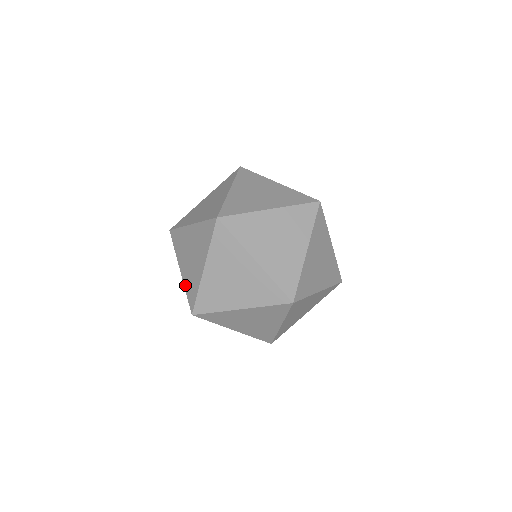
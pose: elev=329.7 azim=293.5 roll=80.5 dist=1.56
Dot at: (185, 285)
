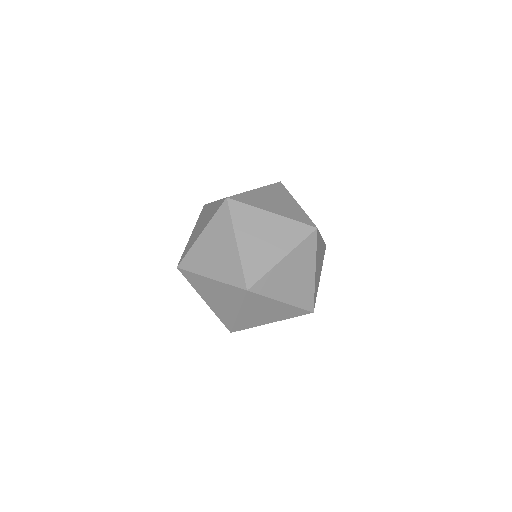
Dot at: (187, 245)
